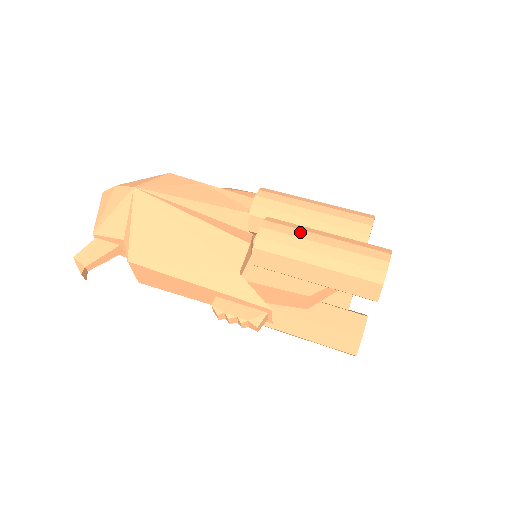
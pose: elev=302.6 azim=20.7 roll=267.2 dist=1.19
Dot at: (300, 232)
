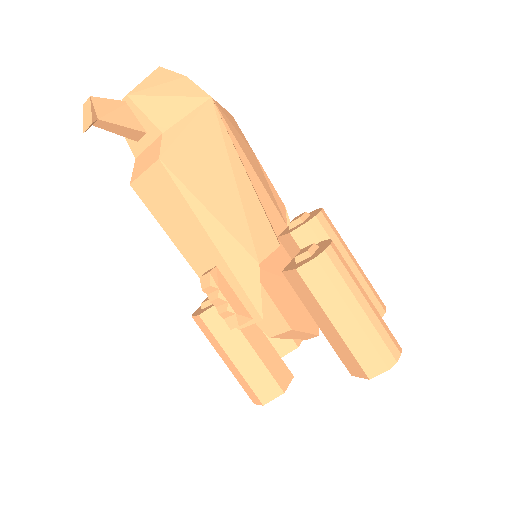
Dot at: (354, 276)
